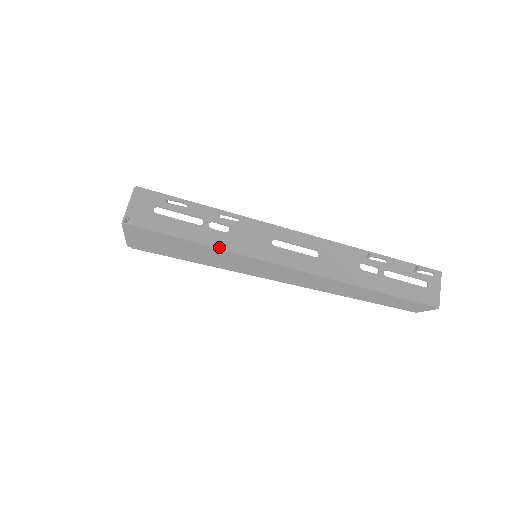
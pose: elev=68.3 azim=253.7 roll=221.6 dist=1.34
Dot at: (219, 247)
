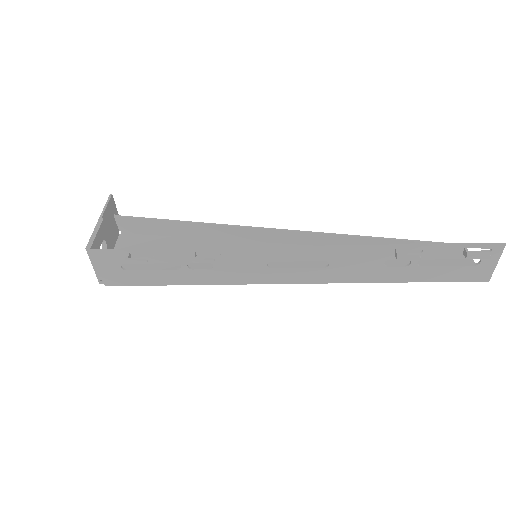
Dot at: (209, 284)
